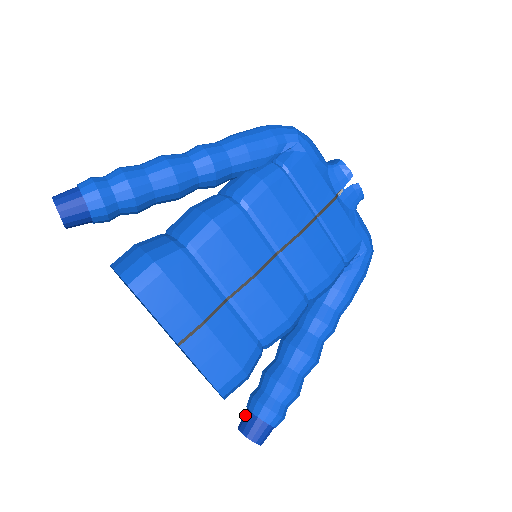
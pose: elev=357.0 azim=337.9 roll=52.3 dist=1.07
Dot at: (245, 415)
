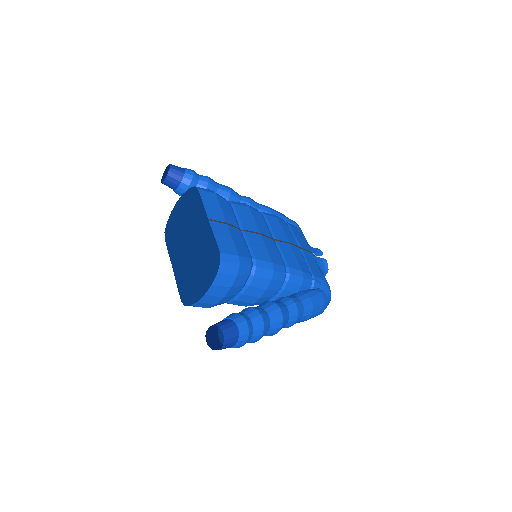
Dot at: occluded
